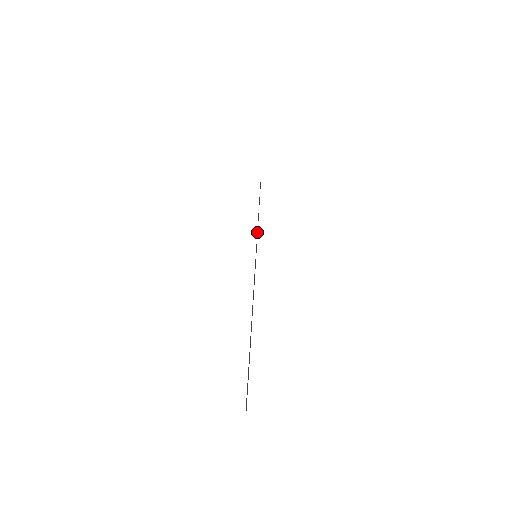
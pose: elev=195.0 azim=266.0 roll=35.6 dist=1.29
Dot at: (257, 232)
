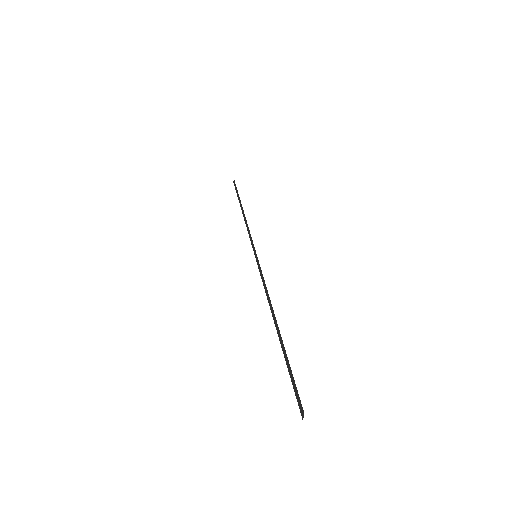
Dot at: (249, 234)
